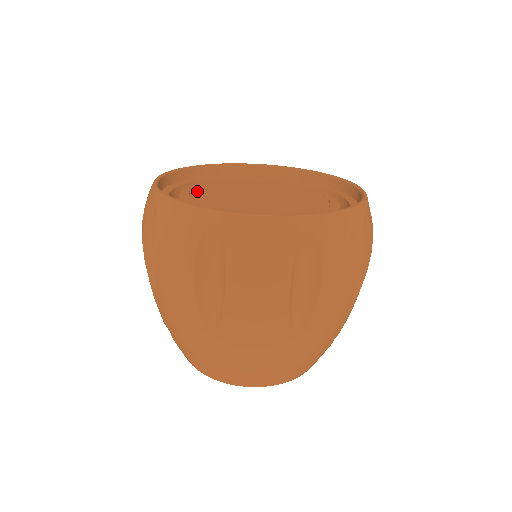
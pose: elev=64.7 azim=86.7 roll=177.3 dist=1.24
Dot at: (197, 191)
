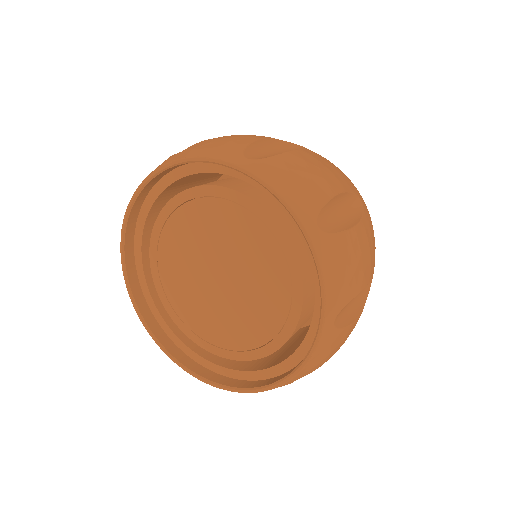
Dot at: (164, 280)
